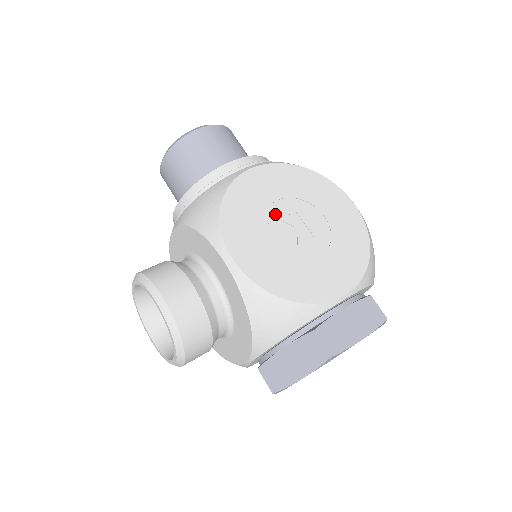
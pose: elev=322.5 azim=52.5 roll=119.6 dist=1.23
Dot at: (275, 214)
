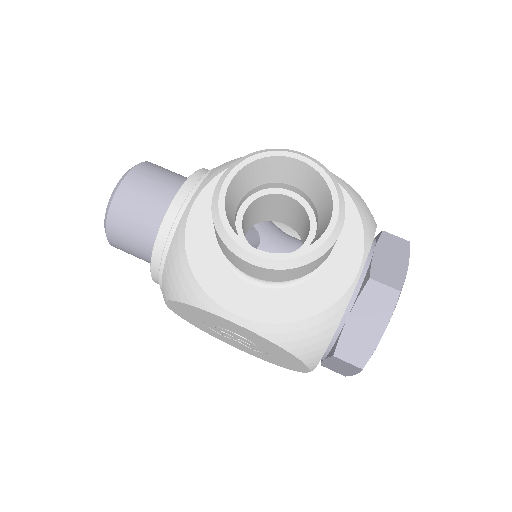
Dot at: occluded
